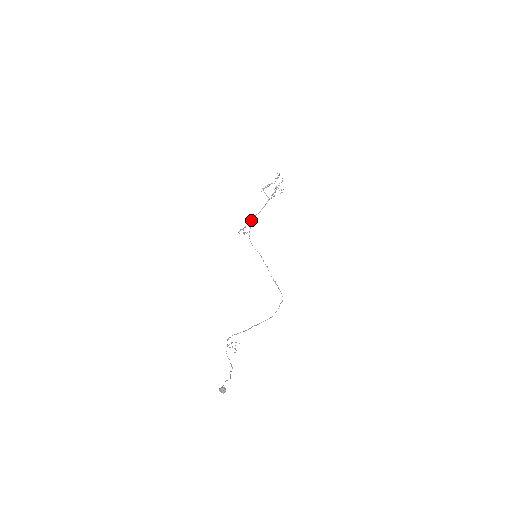
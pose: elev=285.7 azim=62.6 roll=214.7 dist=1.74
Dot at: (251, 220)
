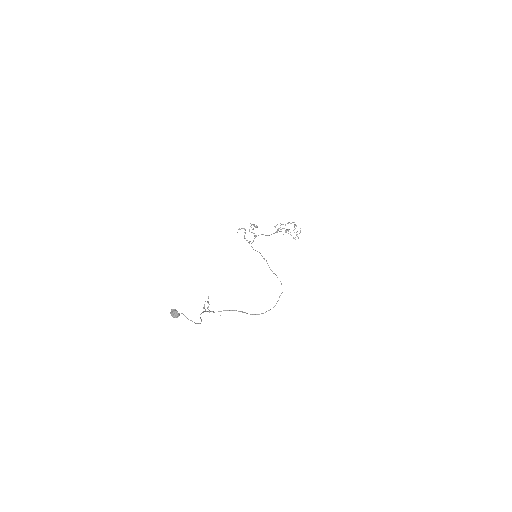
Dot at: (251, 224)
